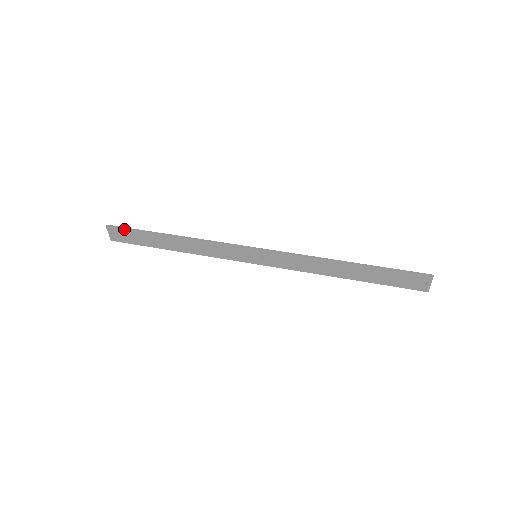
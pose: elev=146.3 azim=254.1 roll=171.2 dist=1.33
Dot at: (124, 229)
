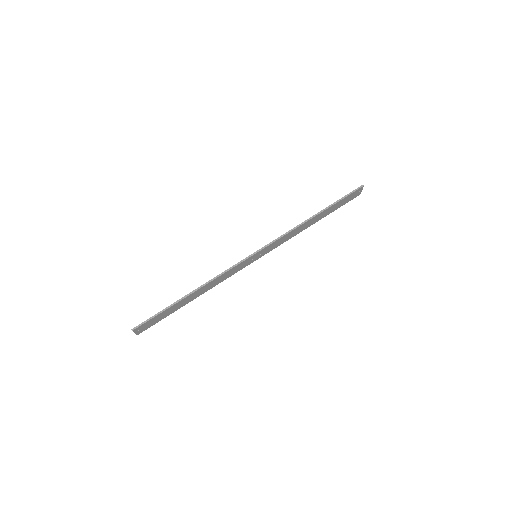
Dot at: (150, 320)
